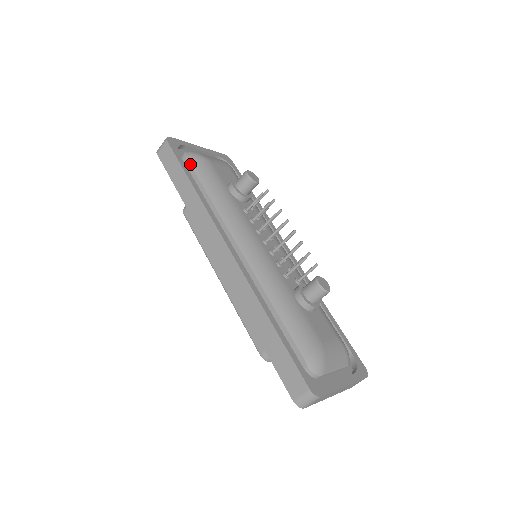
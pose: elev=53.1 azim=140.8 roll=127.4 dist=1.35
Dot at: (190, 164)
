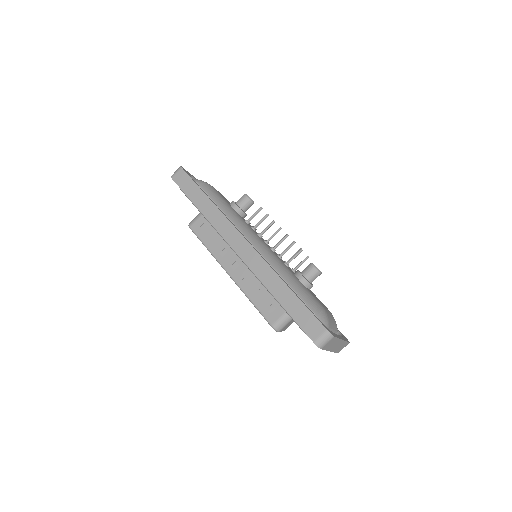
Dot at: (200, 186)
